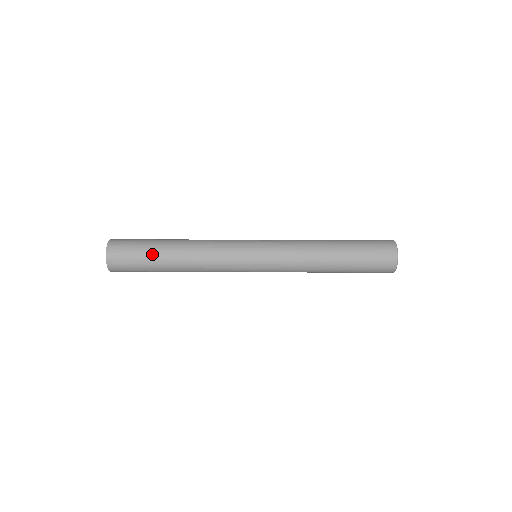
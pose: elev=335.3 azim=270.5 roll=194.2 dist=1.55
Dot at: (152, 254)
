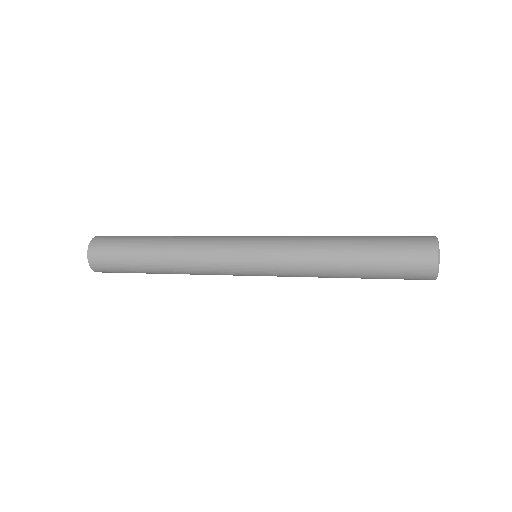
Dot at: (134, 257)
